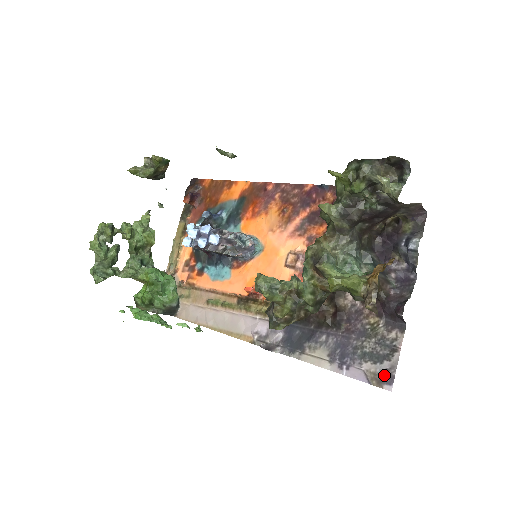
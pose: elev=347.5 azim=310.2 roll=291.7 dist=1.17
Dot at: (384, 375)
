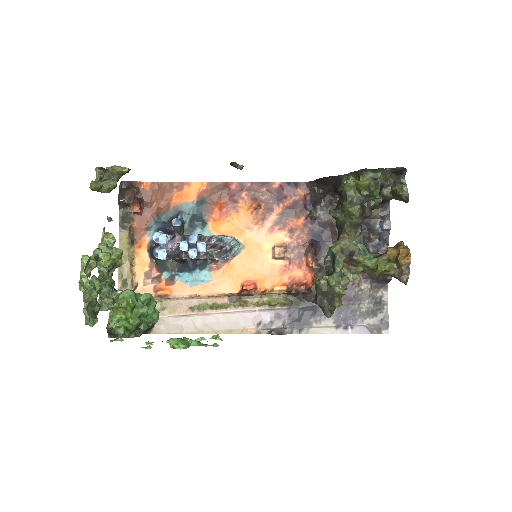
Dot at: (381, 324)
